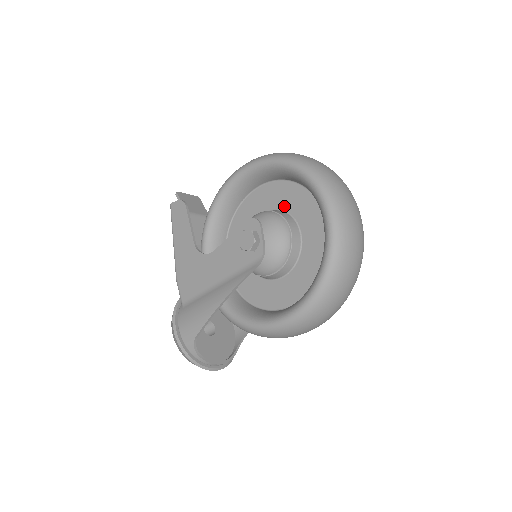
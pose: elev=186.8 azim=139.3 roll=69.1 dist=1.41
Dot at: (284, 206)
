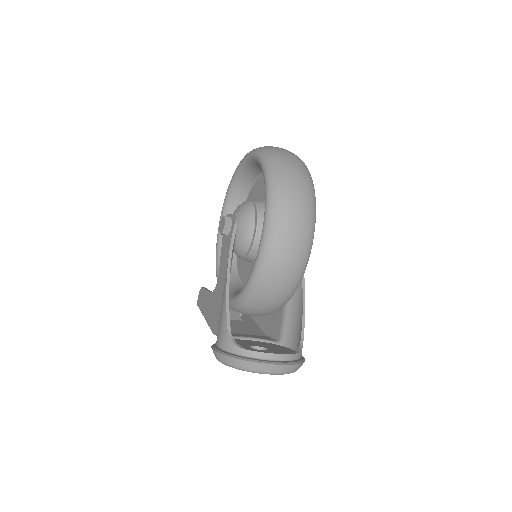
Dot at: occluded
